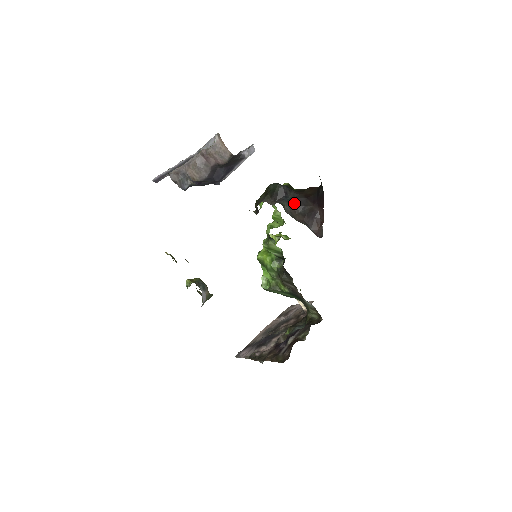
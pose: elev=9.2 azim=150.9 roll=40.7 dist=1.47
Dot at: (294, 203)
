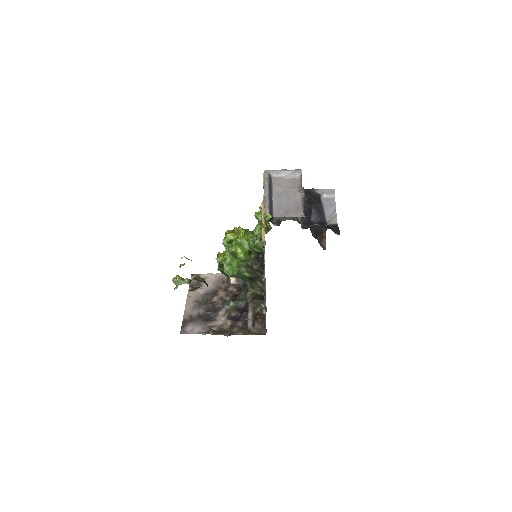
Dot at: occluded
